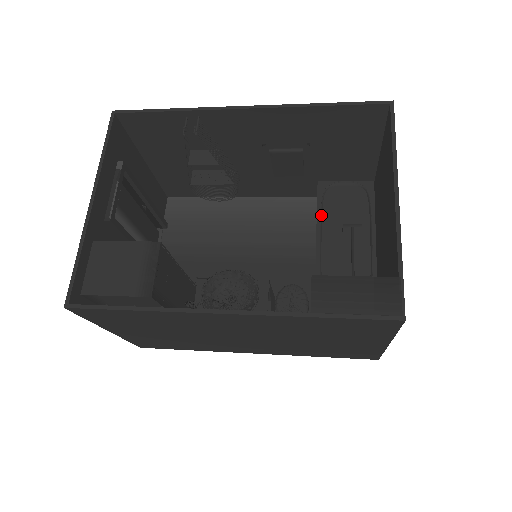
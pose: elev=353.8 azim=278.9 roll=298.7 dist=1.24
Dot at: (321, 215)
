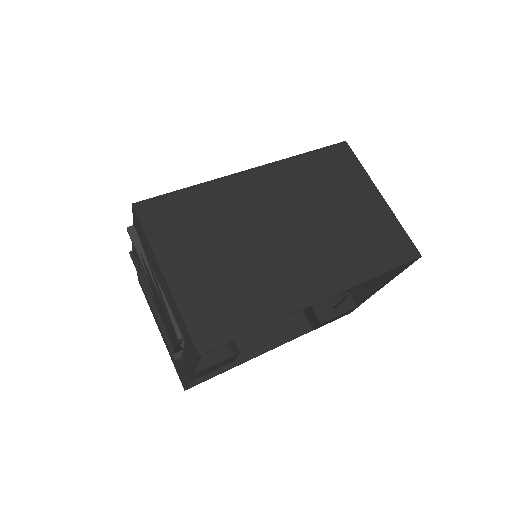
Dot at: occluded
